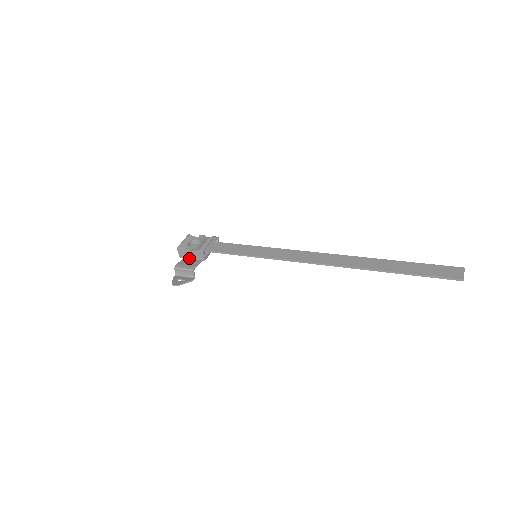
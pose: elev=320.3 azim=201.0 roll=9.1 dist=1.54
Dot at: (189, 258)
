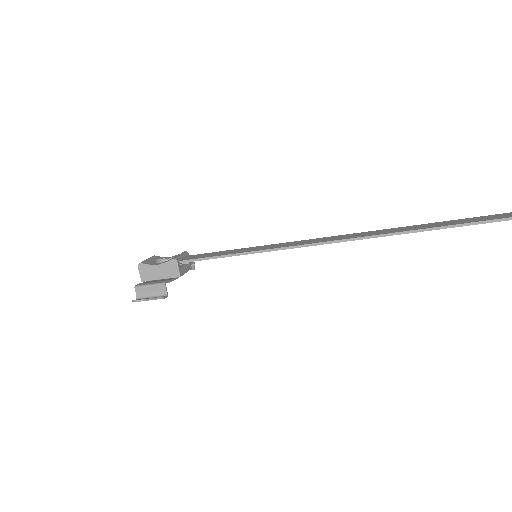
Dot at: (156, 278)
